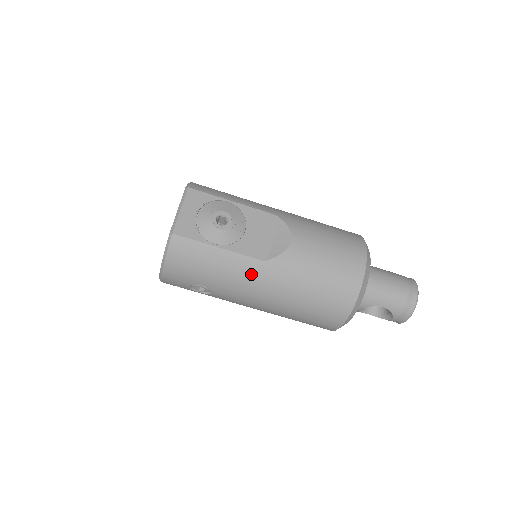
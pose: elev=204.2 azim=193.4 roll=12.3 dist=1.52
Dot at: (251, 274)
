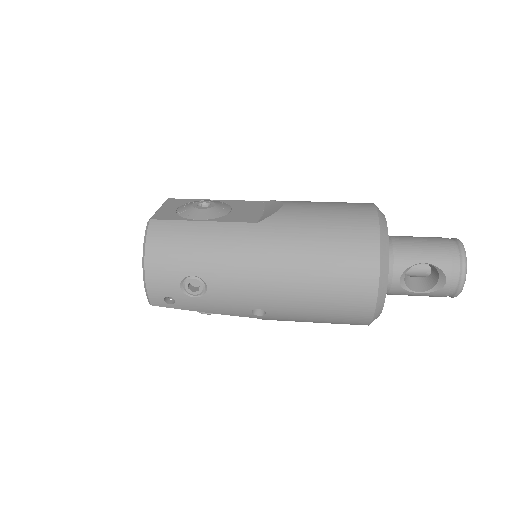
Dot at: (244, 239)
